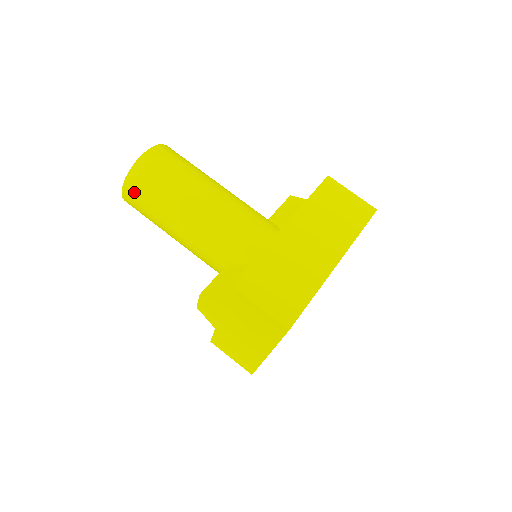
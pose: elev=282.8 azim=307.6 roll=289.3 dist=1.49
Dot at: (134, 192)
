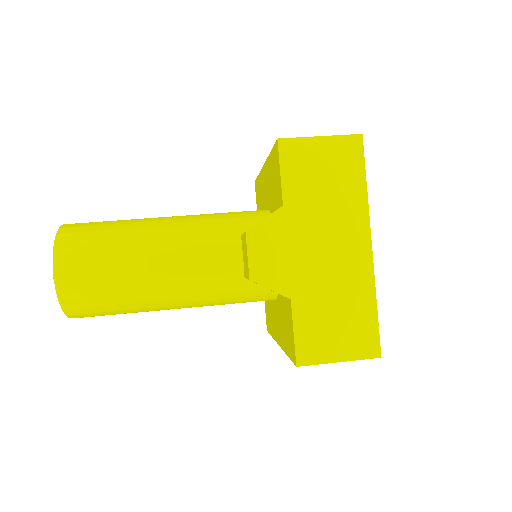
Dot at: (74, 249)
